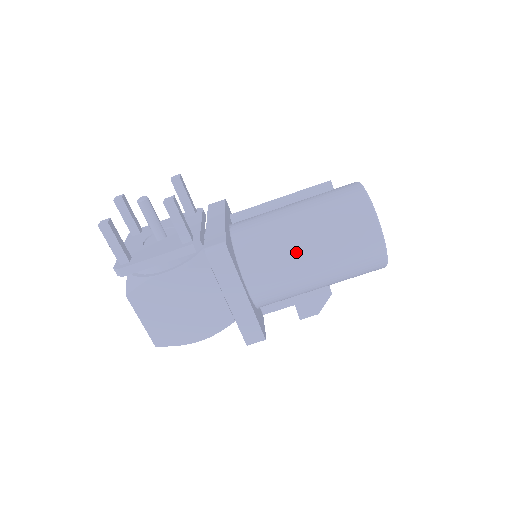
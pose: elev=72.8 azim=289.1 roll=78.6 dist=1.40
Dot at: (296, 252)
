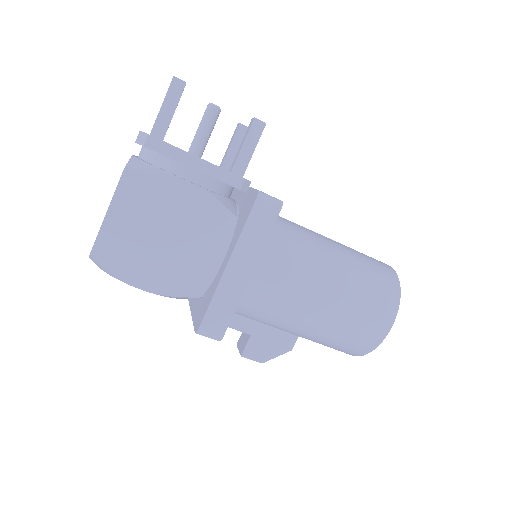
Dot at: (319, 272)
